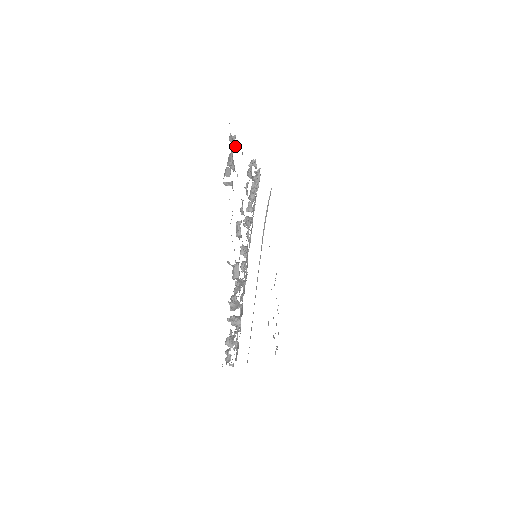
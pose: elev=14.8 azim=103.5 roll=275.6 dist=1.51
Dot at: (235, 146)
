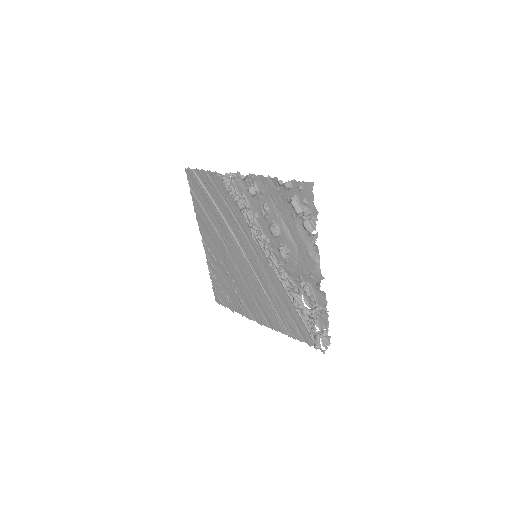
Dot at: (286, 190)
